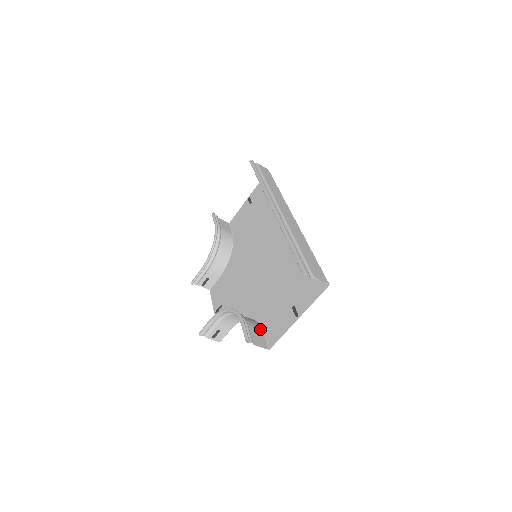
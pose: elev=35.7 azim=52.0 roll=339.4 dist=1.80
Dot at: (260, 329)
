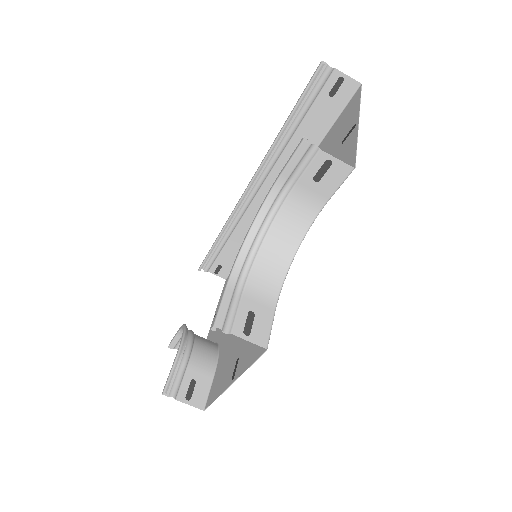
Dot at: (319, 201)
